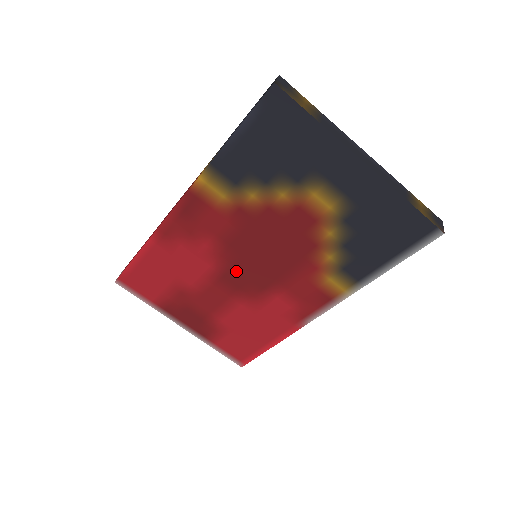
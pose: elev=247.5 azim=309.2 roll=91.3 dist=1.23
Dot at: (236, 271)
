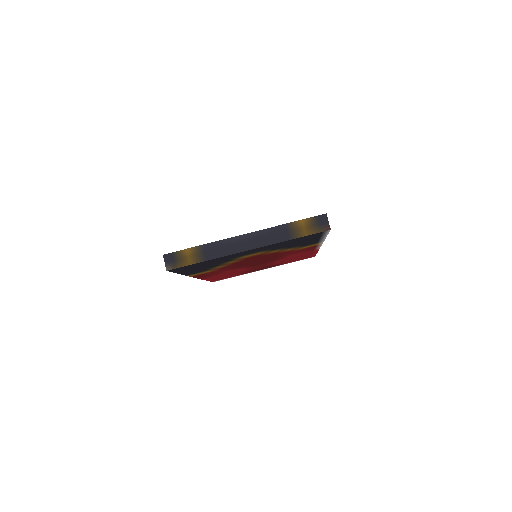
Dot at: (255, 264)
